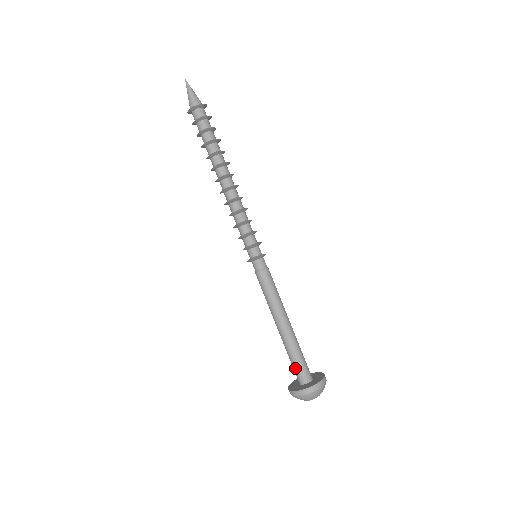
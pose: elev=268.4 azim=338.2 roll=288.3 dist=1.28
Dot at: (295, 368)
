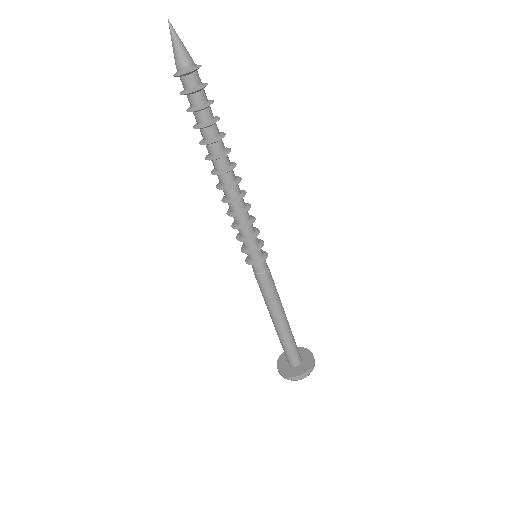
Dot at: (286, 354)
